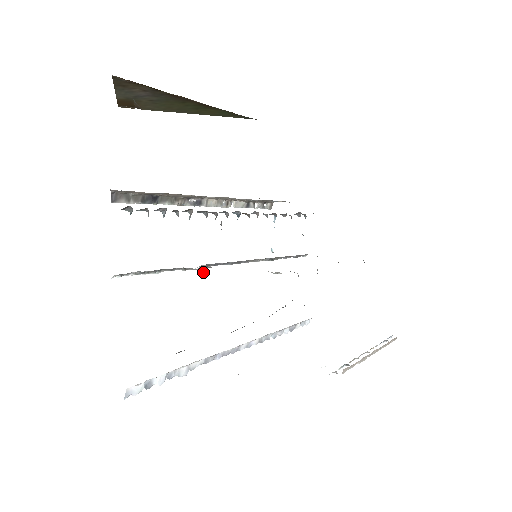
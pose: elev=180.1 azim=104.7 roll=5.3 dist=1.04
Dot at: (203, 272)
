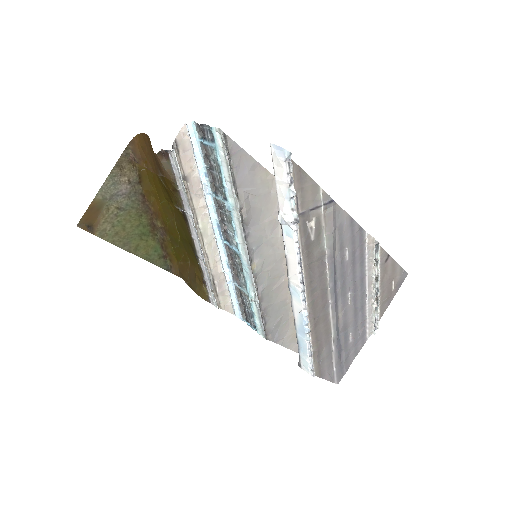
Dot at: (260, 175)
